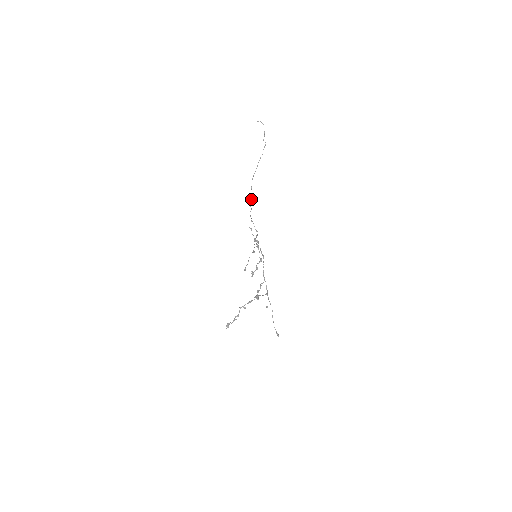
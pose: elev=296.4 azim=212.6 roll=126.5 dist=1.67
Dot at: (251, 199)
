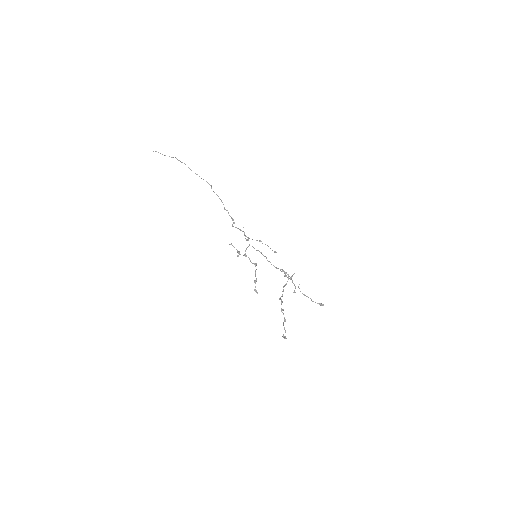
Dot at: occluded
